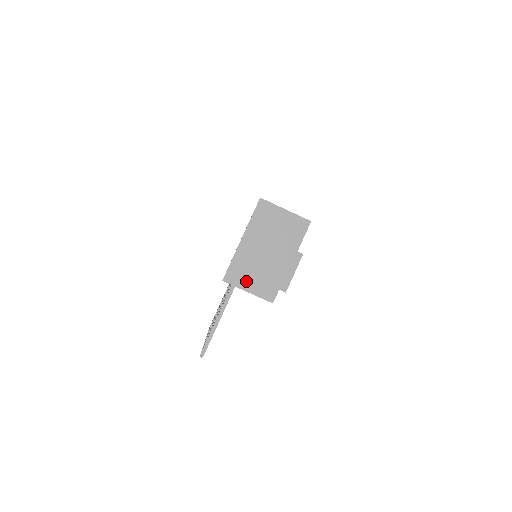
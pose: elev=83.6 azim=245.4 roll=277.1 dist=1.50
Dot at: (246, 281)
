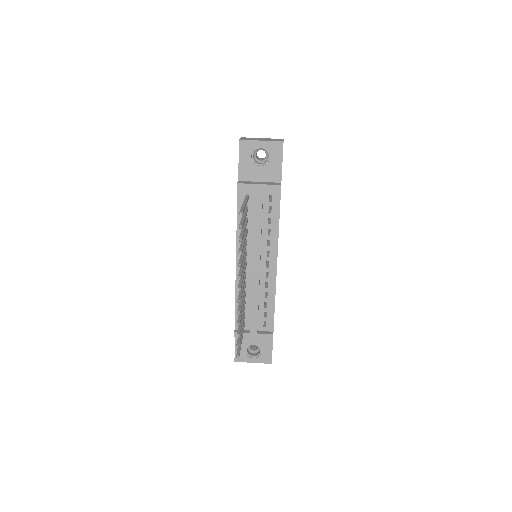
Dot at: (255, 183)
